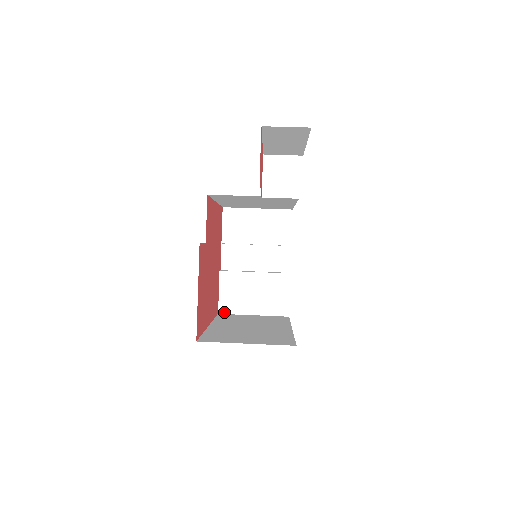
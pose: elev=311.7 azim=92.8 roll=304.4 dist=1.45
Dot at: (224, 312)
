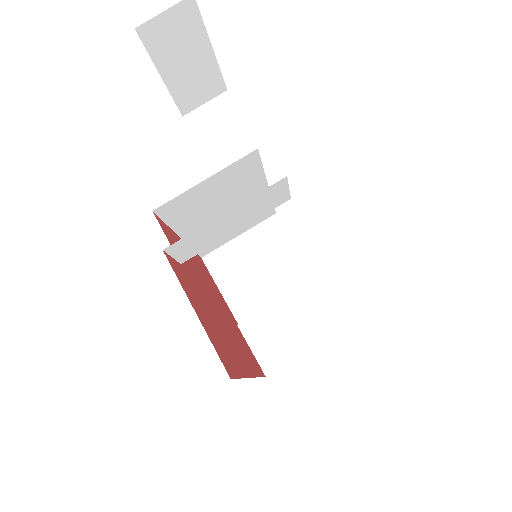
Dot at: (271, 370)
